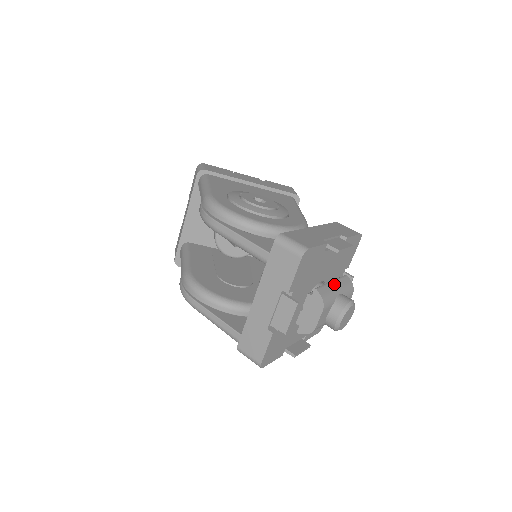
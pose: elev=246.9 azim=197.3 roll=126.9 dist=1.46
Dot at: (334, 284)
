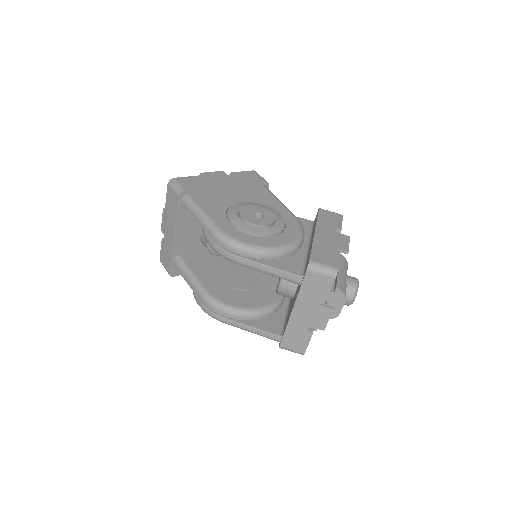
Dot at: (341, 272)
